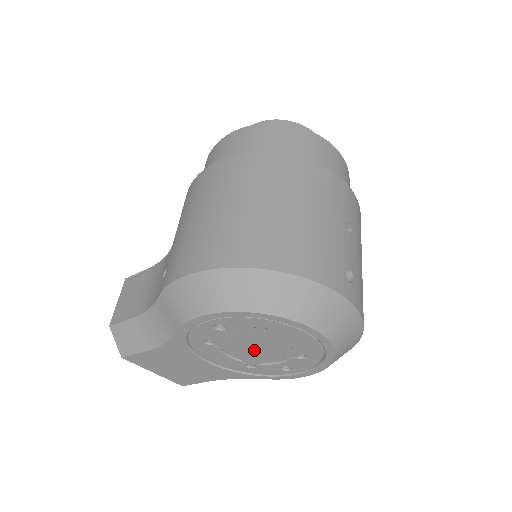
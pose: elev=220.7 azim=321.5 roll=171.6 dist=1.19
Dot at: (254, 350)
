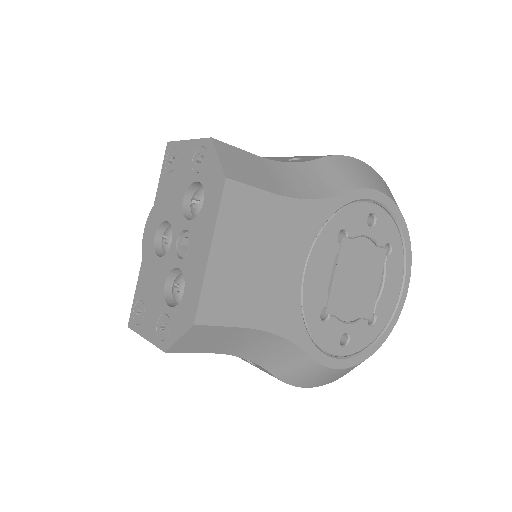
Dot at: (355, 282)
